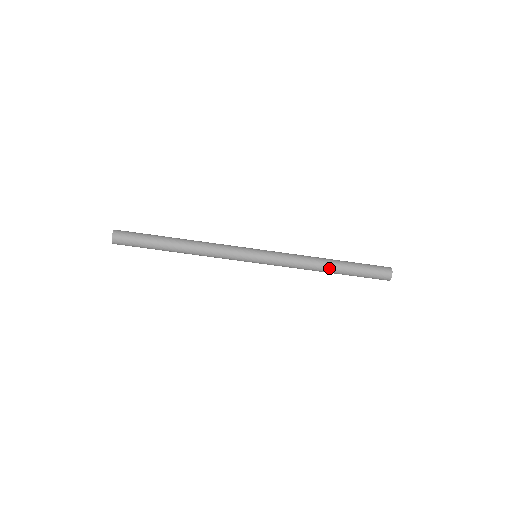
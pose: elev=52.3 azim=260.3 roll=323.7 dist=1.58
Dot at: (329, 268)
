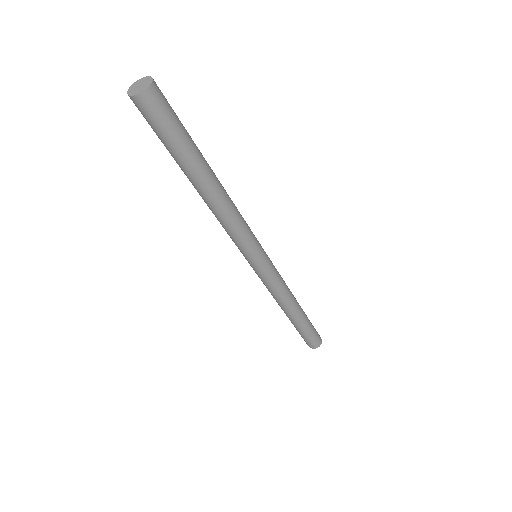
Dot at: (289, 315)
